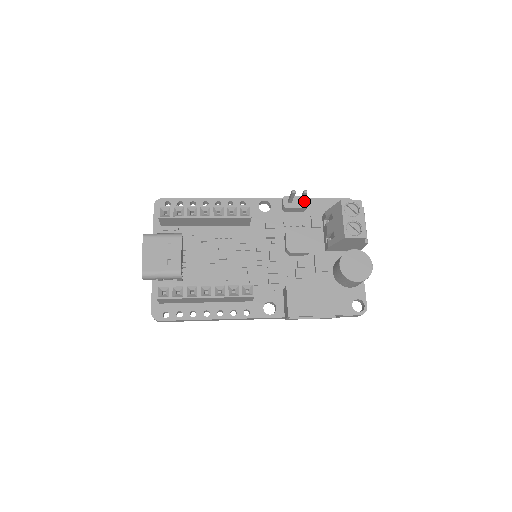
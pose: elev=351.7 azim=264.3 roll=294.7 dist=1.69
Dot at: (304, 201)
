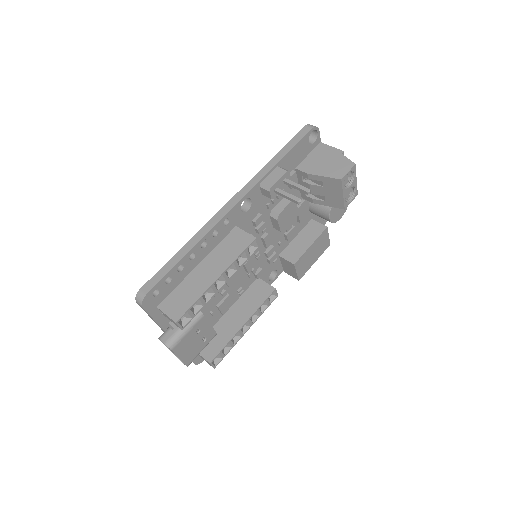
Dot at: (287, 178)
